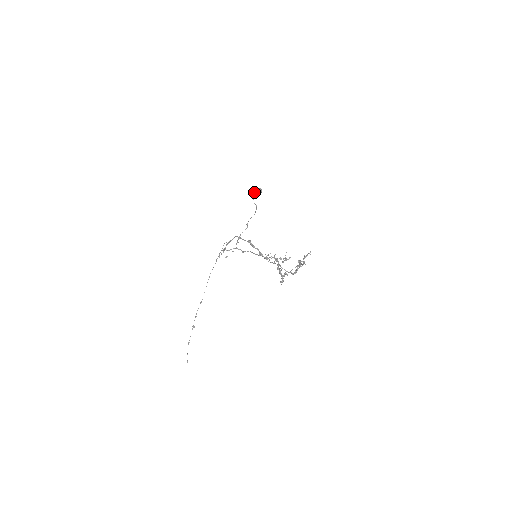
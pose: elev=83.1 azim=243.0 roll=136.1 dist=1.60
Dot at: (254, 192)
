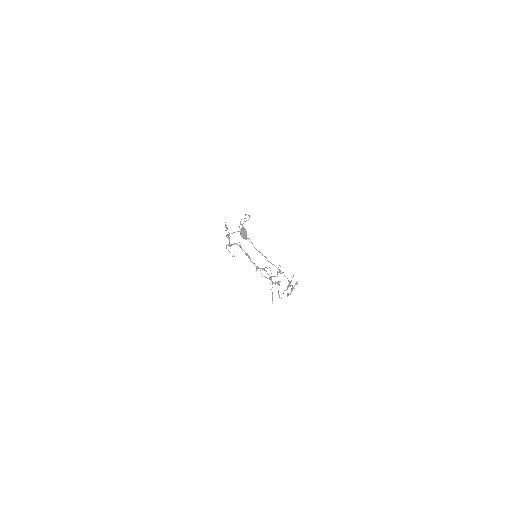
Dot at: (240, 234)
